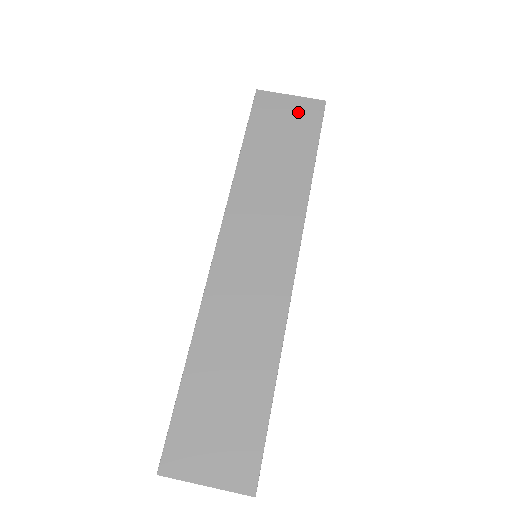
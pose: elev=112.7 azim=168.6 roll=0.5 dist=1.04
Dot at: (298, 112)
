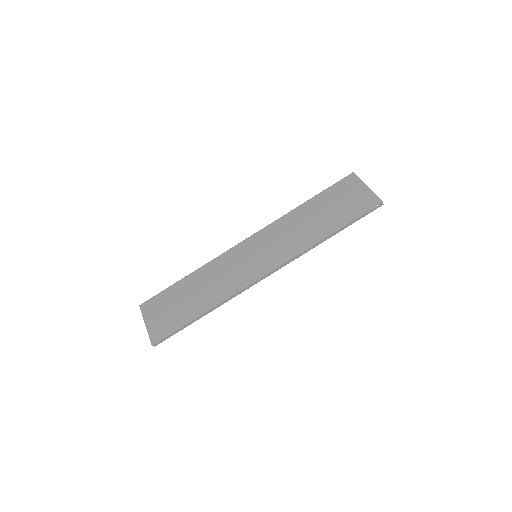
Dot at: (359, 198)
